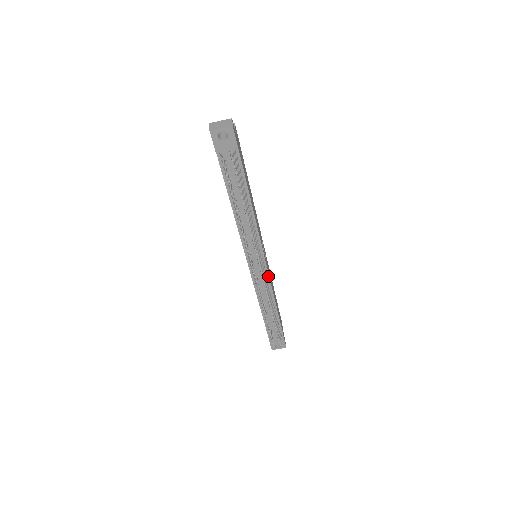
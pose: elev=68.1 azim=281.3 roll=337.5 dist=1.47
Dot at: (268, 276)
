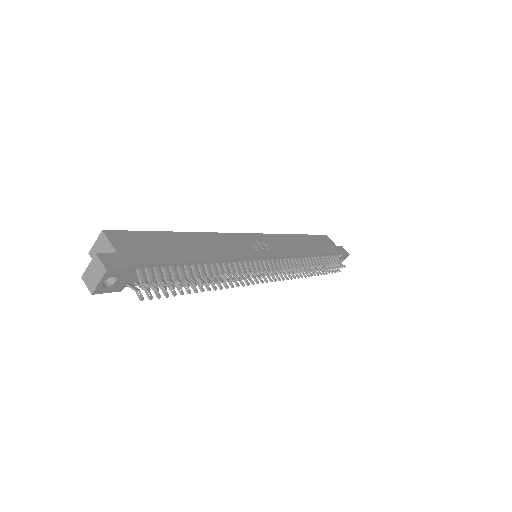
Dot at: (284, 257)
